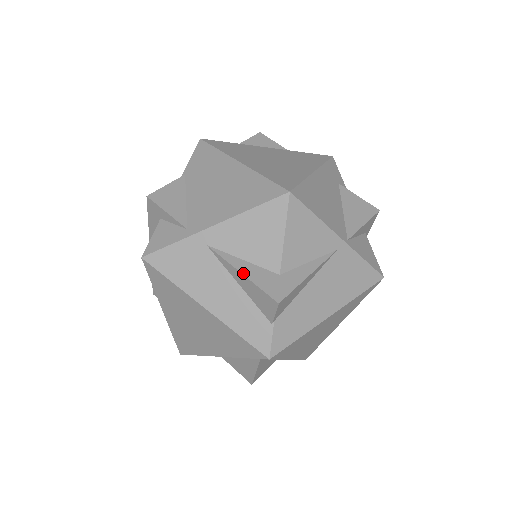
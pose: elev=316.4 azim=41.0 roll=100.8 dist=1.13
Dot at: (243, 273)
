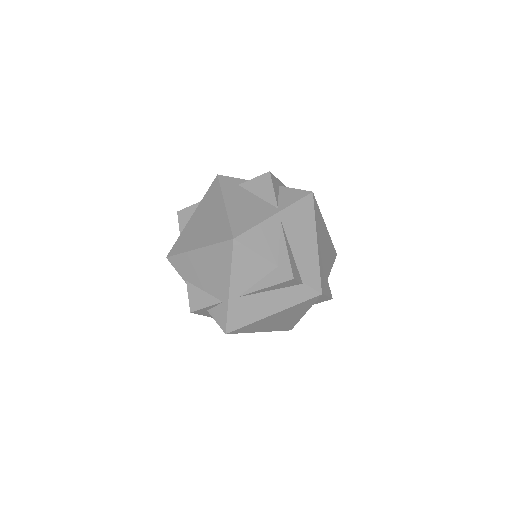
Dot at: (266, 287)
